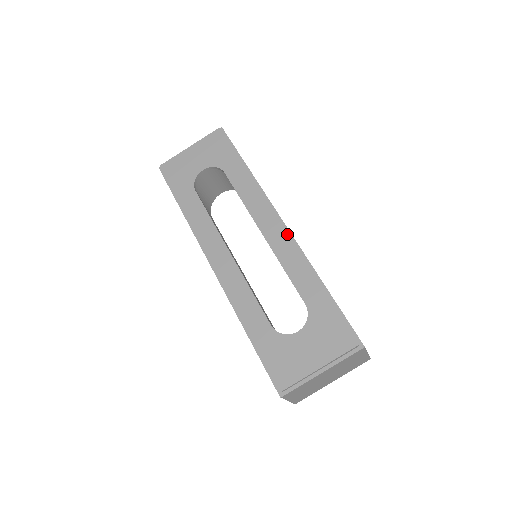
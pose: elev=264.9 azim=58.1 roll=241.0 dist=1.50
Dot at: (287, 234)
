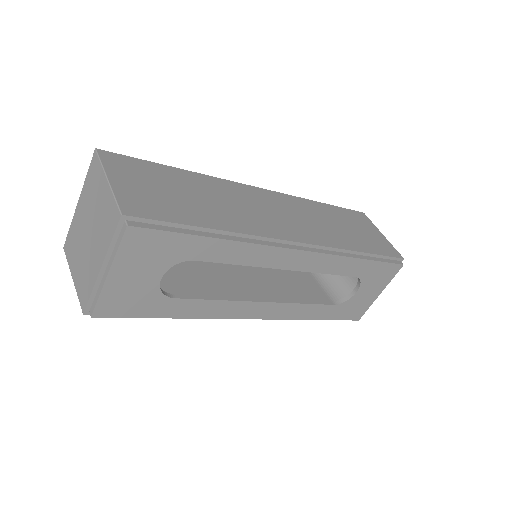
Dot at: (313, 253)
